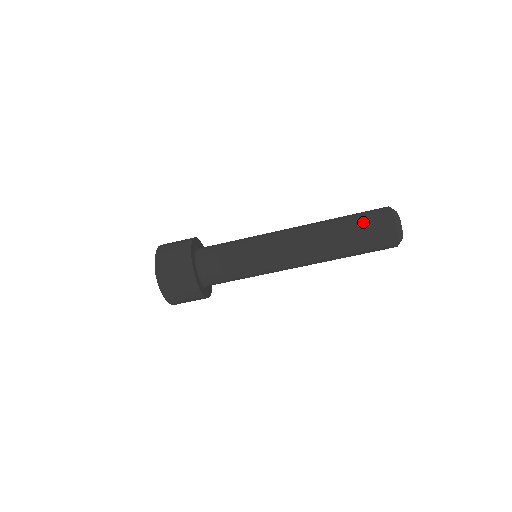
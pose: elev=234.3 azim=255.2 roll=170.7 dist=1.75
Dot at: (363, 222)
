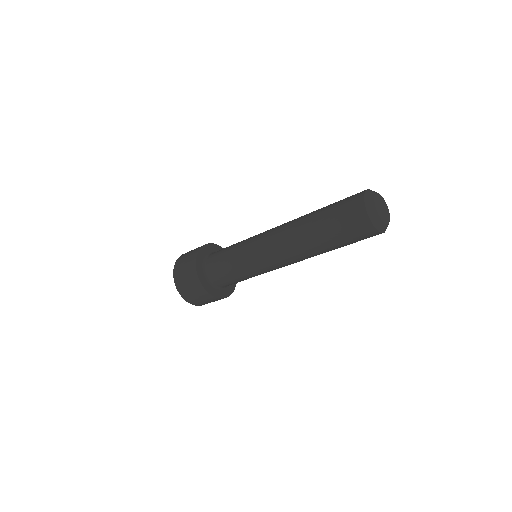
Dot at: (335, 206)
